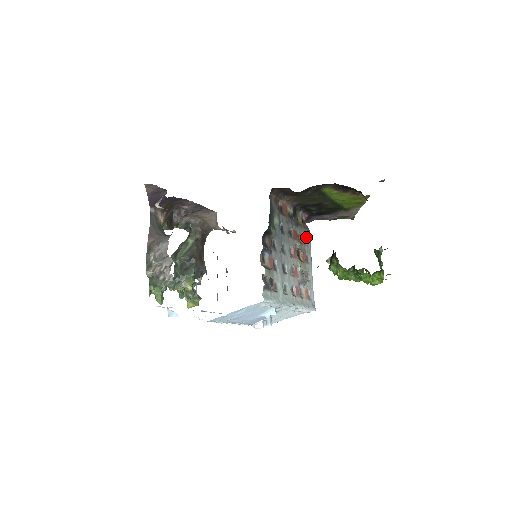
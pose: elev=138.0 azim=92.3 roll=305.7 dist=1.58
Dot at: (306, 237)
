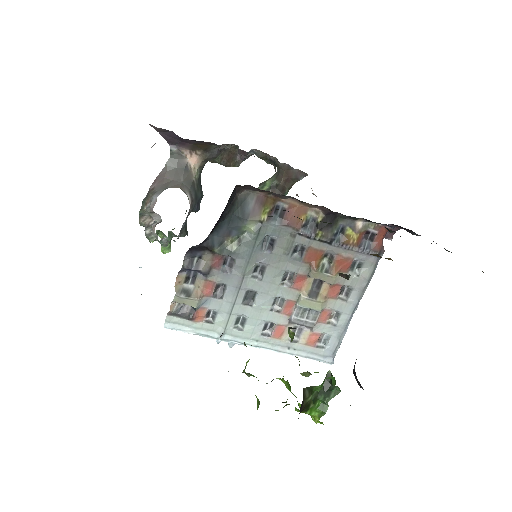
Dot at: (364, 261)
